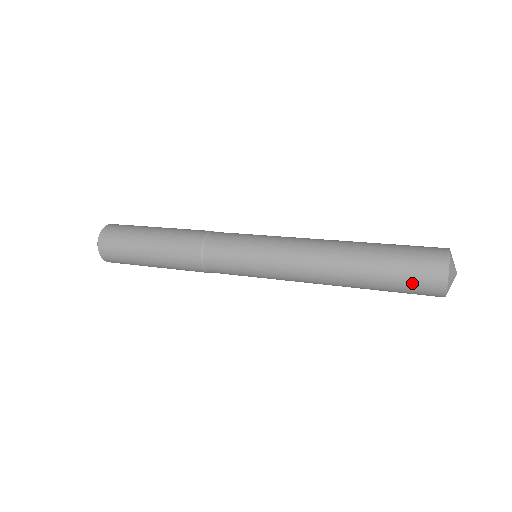
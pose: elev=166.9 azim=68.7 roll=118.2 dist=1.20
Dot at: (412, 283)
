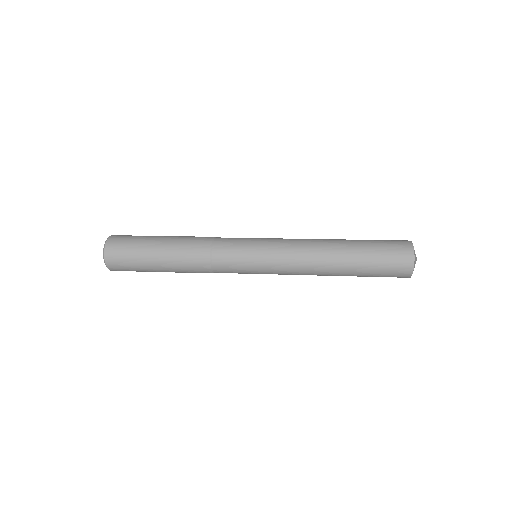
Dot at: (386, 276)
